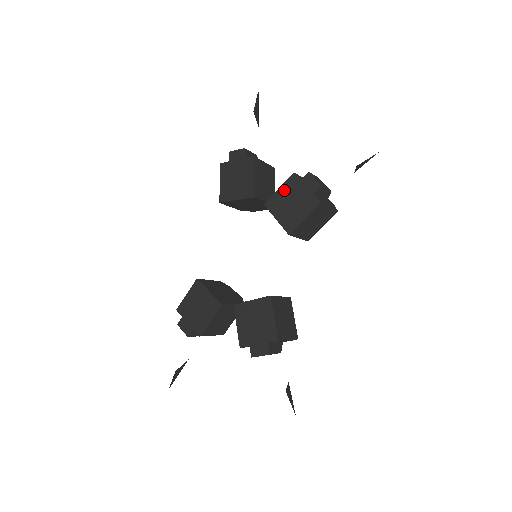
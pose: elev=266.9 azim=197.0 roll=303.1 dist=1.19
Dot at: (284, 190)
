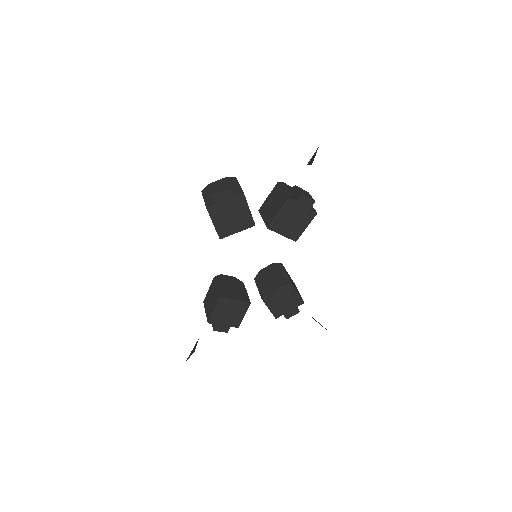
Dot at: (283, 213)
